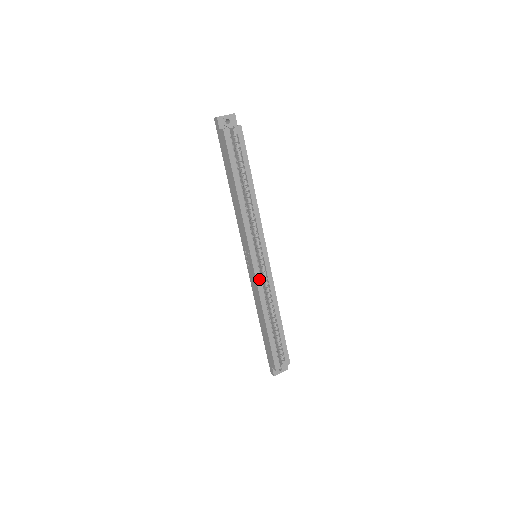
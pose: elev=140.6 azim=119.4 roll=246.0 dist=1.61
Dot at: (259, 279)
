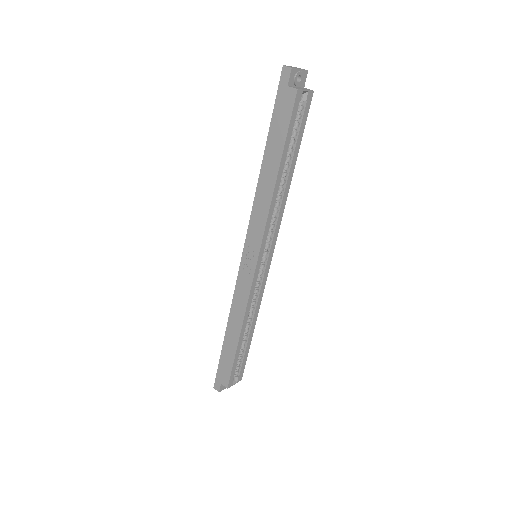
Dot at: (254, 286)
